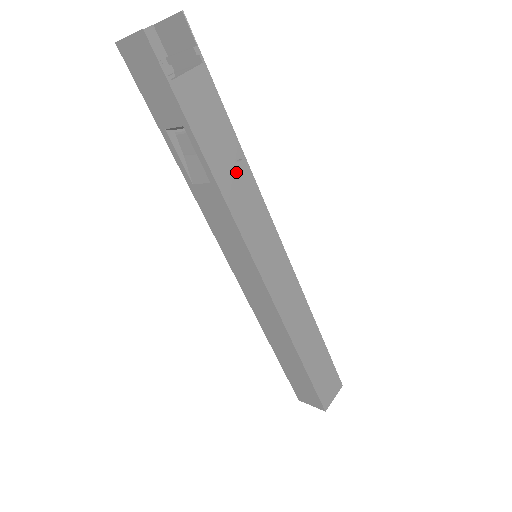
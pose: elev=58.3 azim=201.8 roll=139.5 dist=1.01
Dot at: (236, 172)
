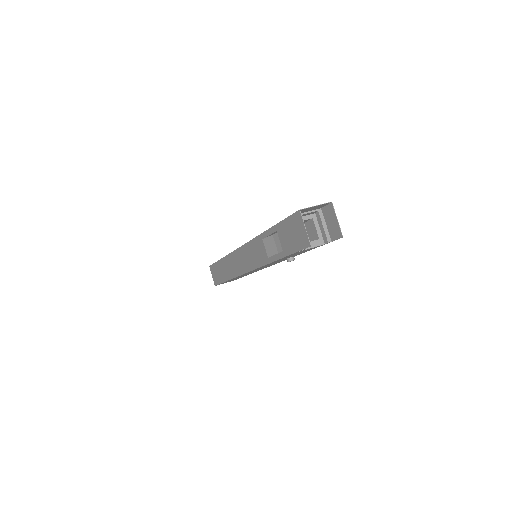
Dot at: occluded
